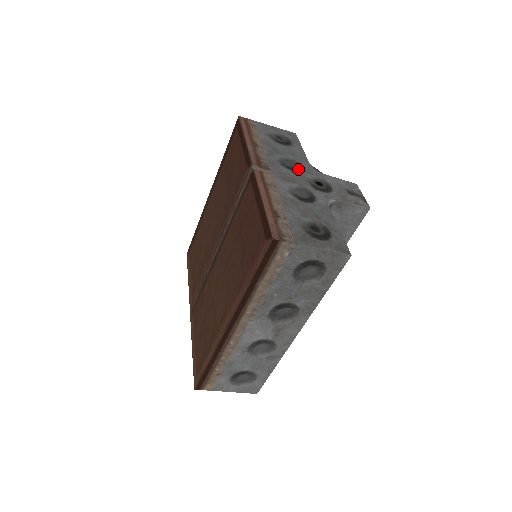
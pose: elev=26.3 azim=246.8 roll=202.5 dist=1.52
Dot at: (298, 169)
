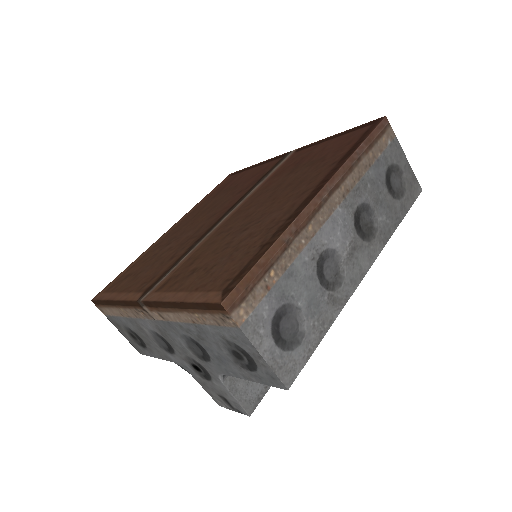
Dot at: occluded
